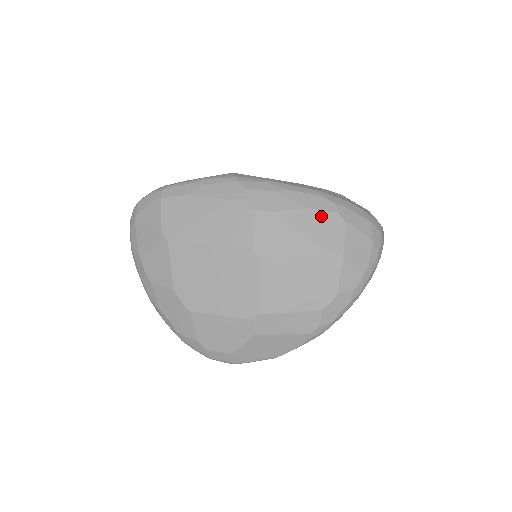
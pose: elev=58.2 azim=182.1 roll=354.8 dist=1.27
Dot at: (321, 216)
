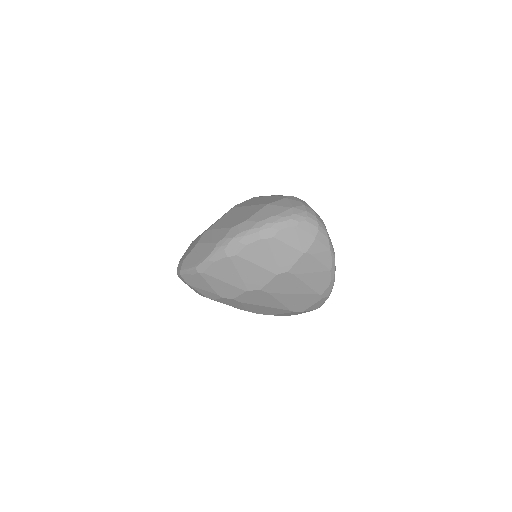
Dot at: (278, 197)
